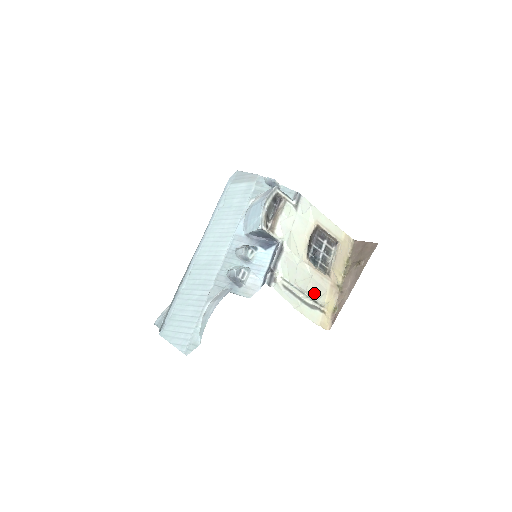
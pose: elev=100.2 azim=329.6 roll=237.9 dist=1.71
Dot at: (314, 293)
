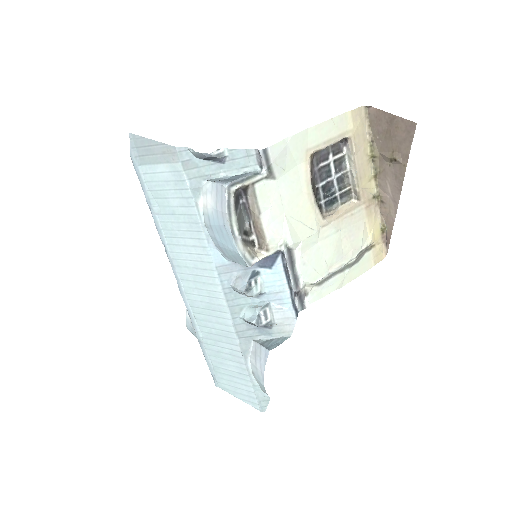
Dot at: (353, 246)
